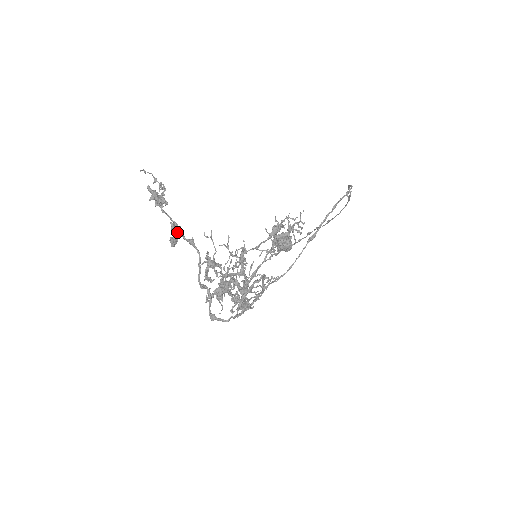
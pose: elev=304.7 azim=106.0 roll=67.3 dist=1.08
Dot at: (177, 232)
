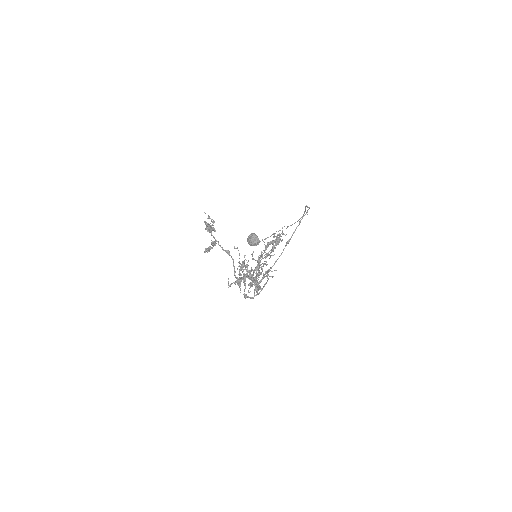
Dot at: (214, 245)
